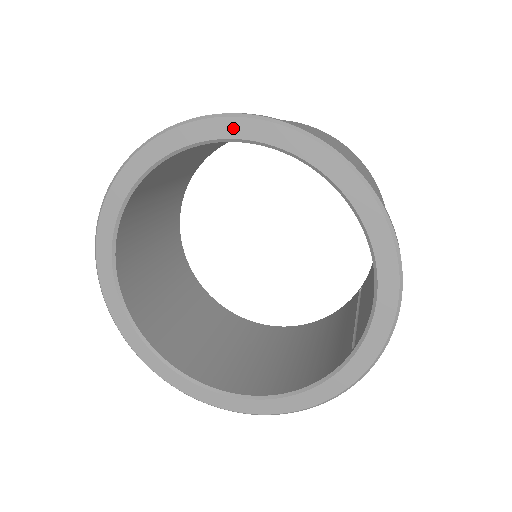
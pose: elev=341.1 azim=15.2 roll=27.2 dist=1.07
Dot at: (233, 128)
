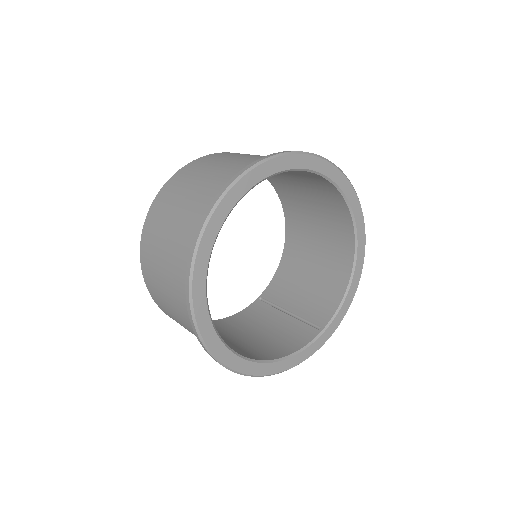
Dot at: (335, 174)
